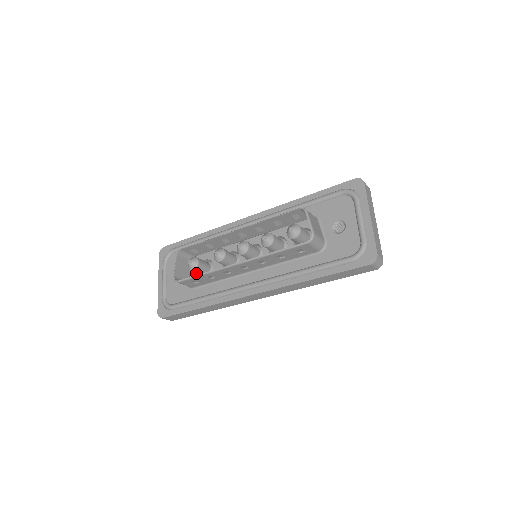
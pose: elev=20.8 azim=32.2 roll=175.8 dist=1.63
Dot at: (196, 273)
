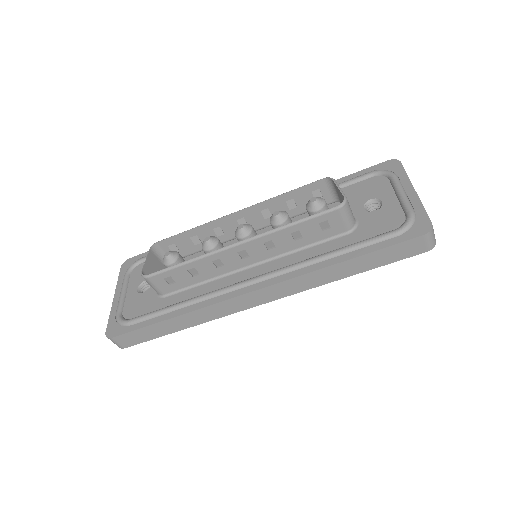
Dot at: occluded
